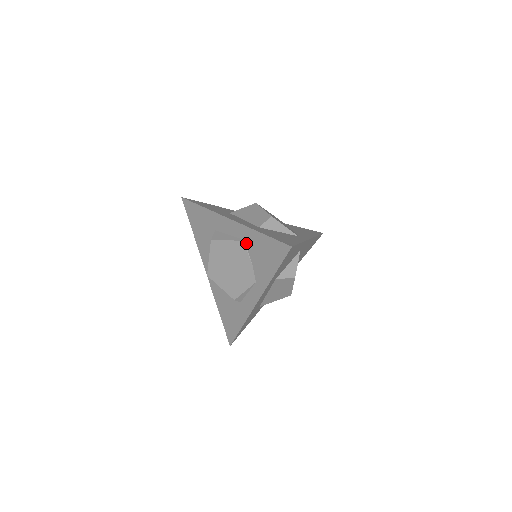
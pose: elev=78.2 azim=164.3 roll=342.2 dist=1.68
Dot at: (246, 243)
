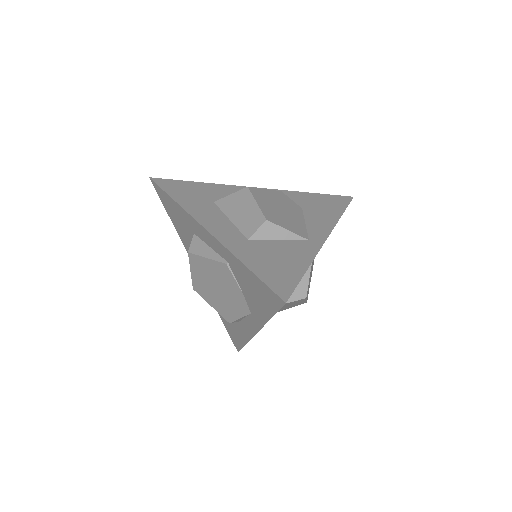
Dot at: (231, 267)
